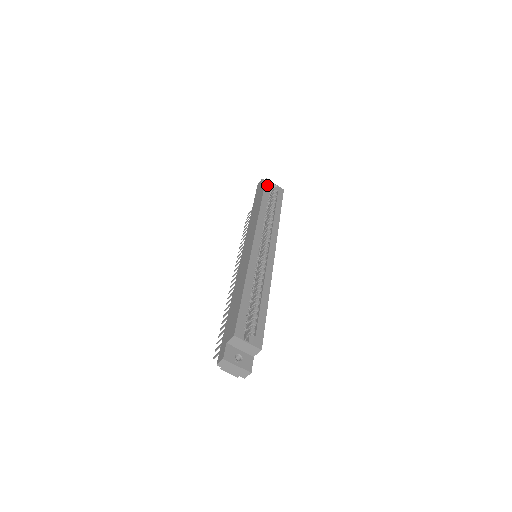
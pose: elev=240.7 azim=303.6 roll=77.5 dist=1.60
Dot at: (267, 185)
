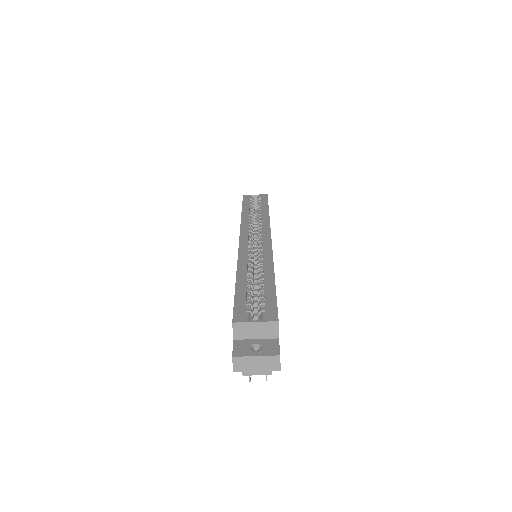
Dot at: (245, 199)
